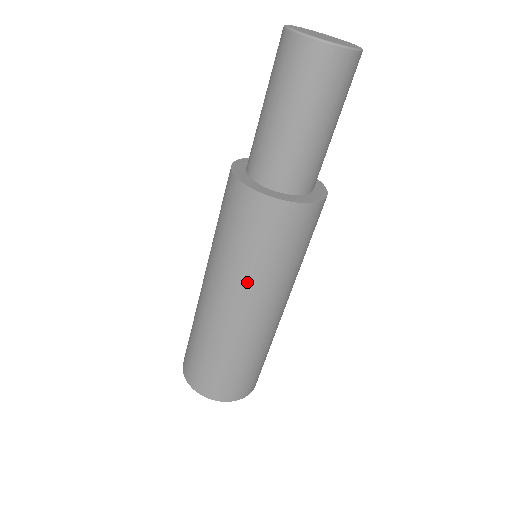
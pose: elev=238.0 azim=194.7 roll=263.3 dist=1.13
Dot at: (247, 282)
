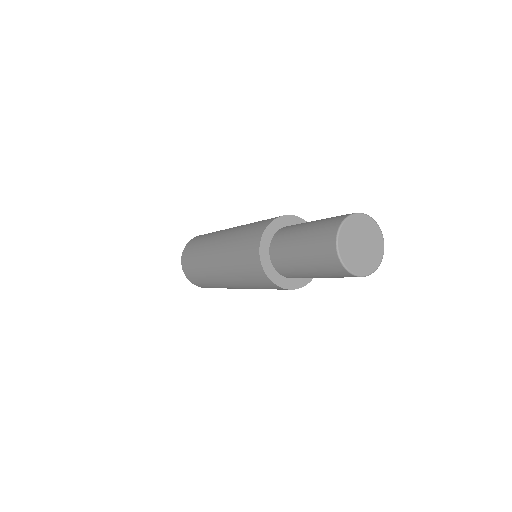
Dot at: occluded
